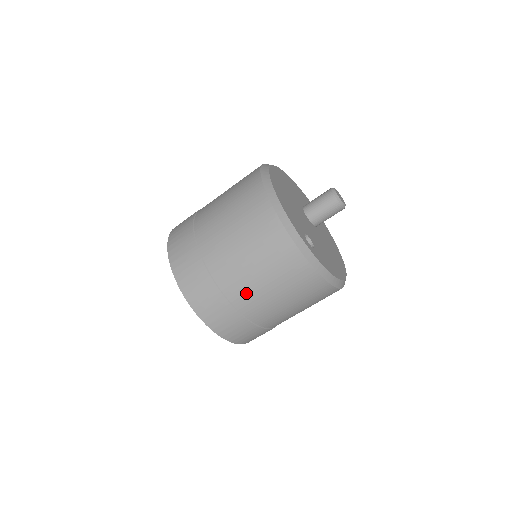
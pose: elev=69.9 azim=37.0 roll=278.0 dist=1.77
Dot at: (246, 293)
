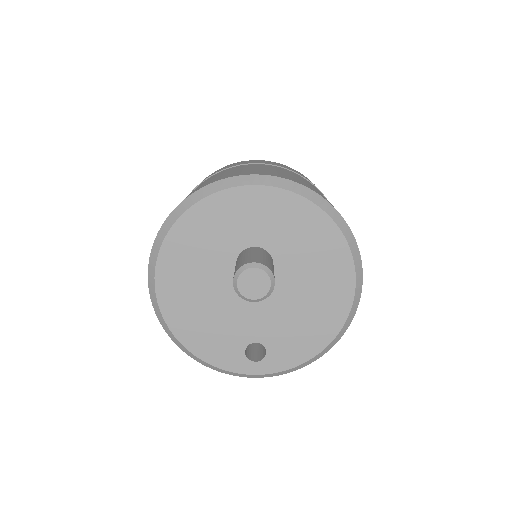
Dot at: occluded
